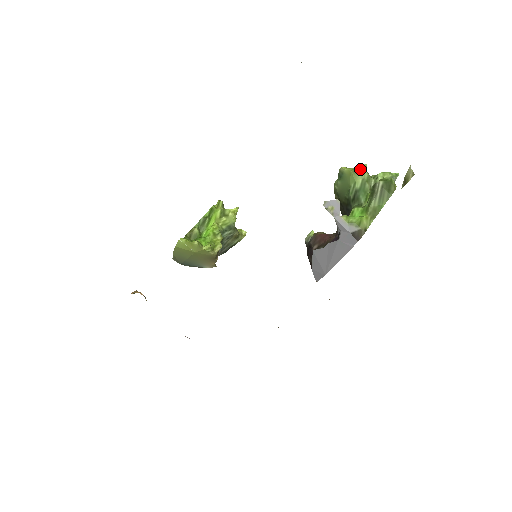
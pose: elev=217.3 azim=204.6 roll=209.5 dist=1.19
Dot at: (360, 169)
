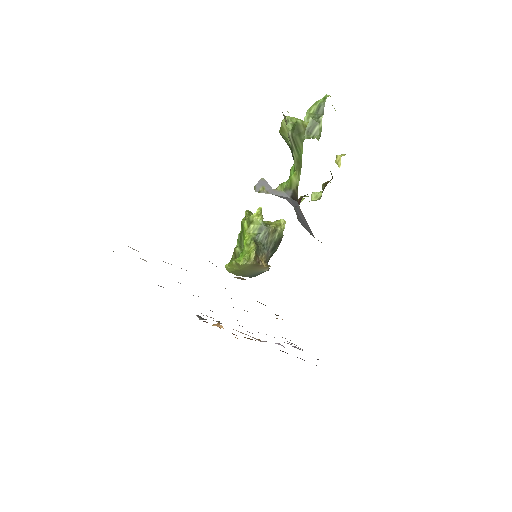
Dot at: (283, 126)
